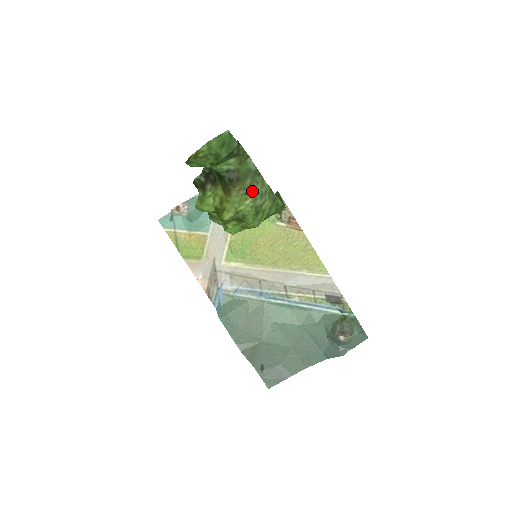
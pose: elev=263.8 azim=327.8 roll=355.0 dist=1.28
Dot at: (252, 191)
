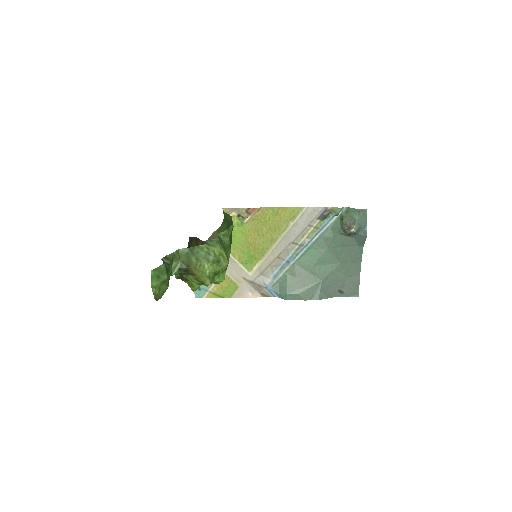
Dot at: (201, 260)
